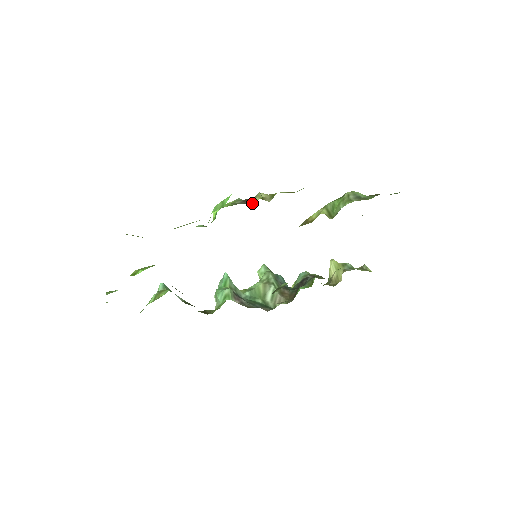
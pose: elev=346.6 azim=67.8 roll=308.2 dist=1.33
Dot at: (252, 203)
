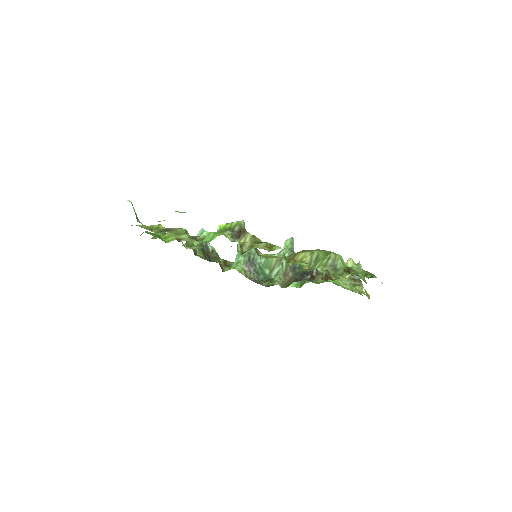
Dot at: occluded
